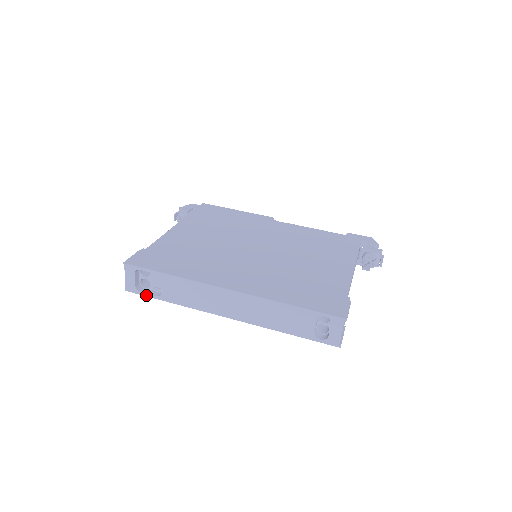
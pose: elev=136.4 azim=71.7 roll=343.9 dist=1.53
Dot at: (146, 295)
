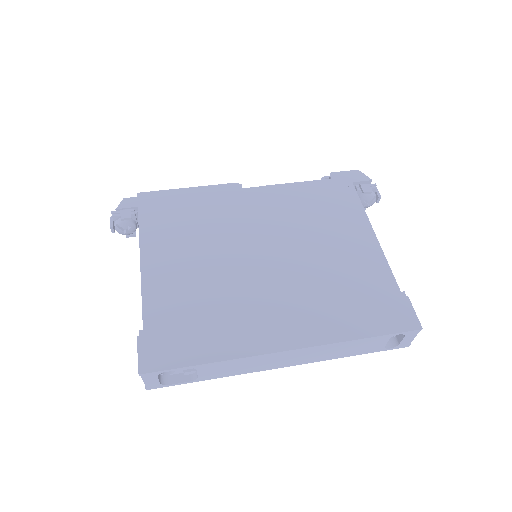
Dot at: (177, 384)
